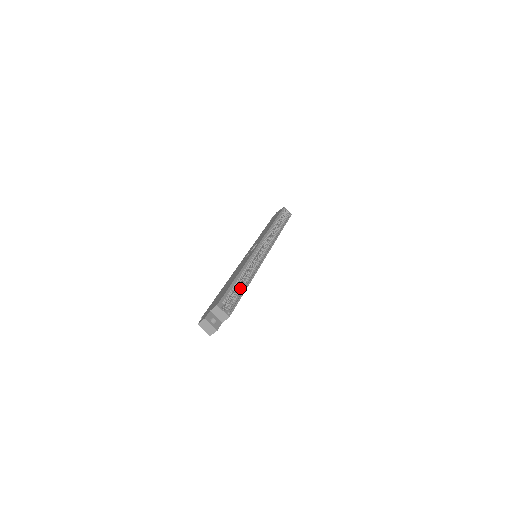
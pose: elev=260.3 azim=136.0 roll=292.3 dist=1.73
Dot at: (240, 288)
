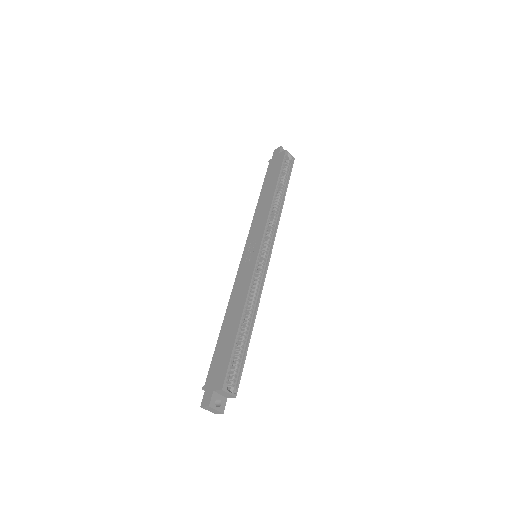
Dot at: (244, 339)
